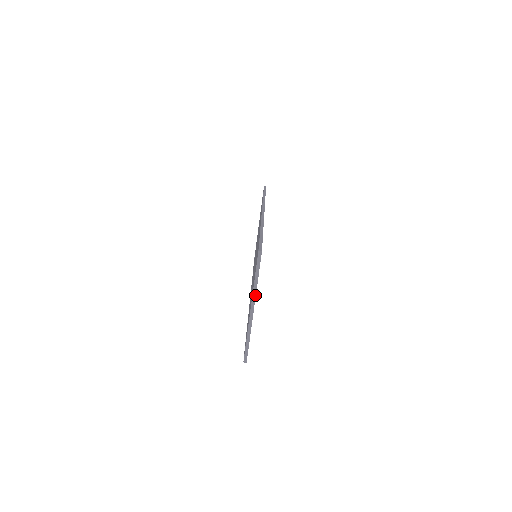
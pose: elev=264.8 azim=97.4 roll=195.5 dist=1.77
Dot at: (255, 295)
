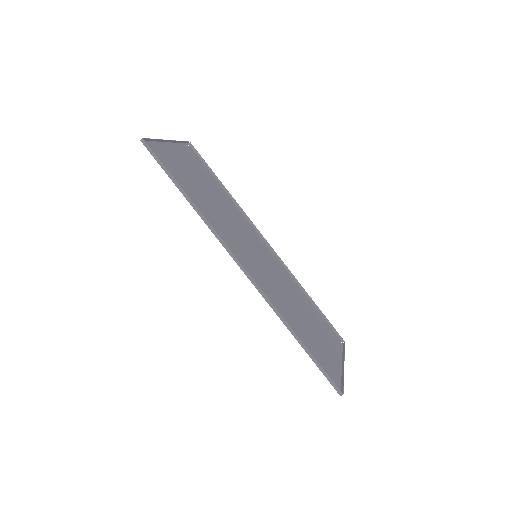
Dot at: (343, 373)
